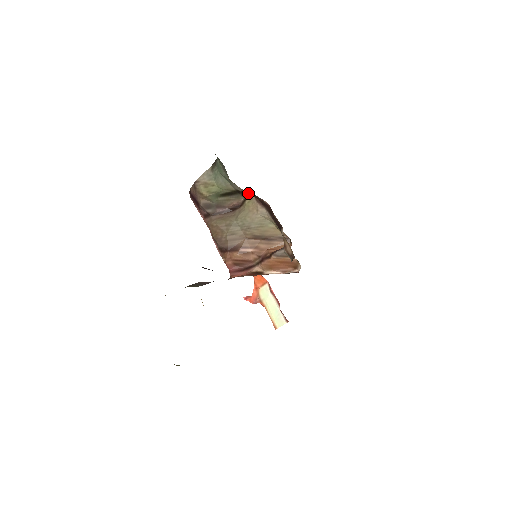
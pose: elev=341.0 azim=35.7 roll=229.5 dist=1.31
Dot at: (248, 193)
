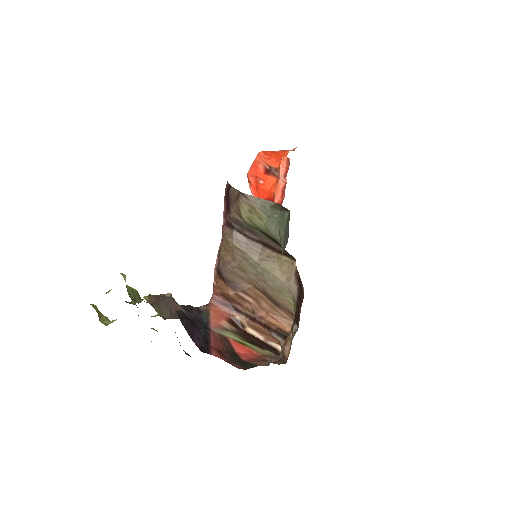
Dot at: (293, 257)
